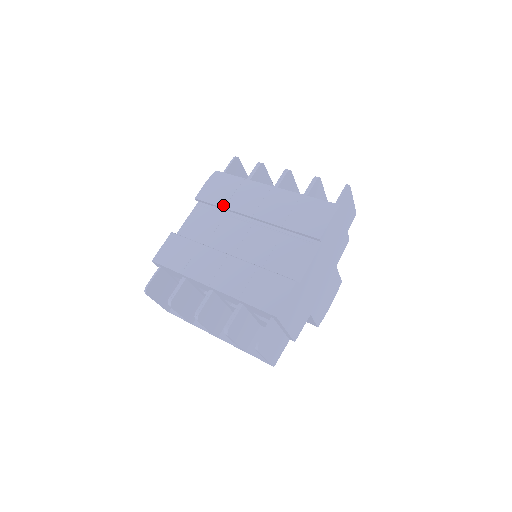
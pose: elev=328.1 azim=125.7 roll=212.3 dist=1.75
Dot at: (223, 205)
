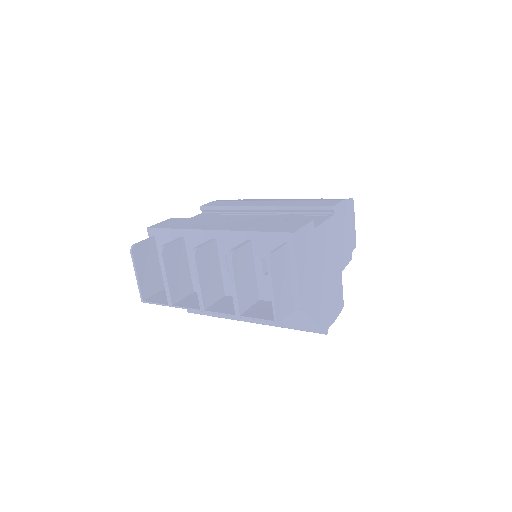
Dot at: (230, 205)
